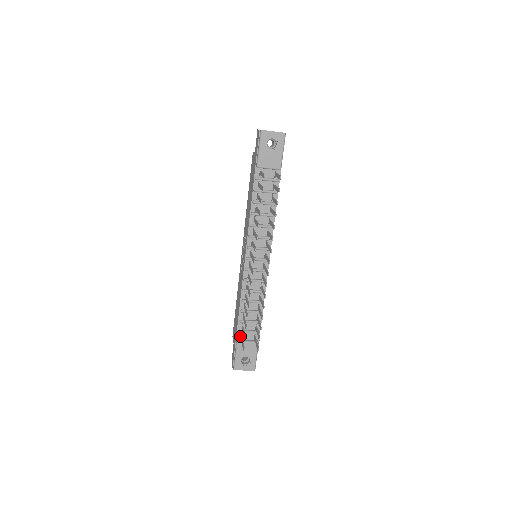
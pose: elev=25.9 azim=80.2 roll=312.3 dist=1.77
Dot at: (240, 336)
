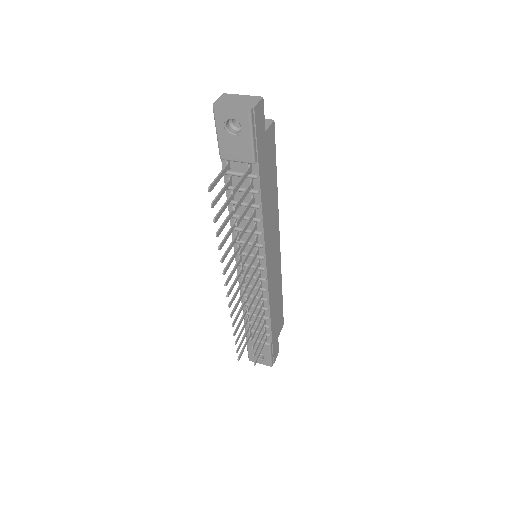
Dot at: (250, 333)
